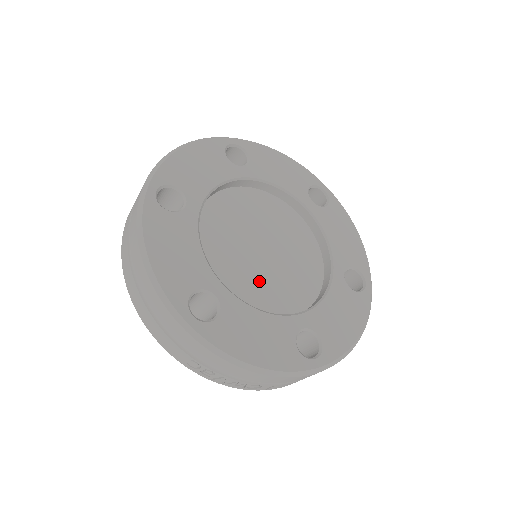
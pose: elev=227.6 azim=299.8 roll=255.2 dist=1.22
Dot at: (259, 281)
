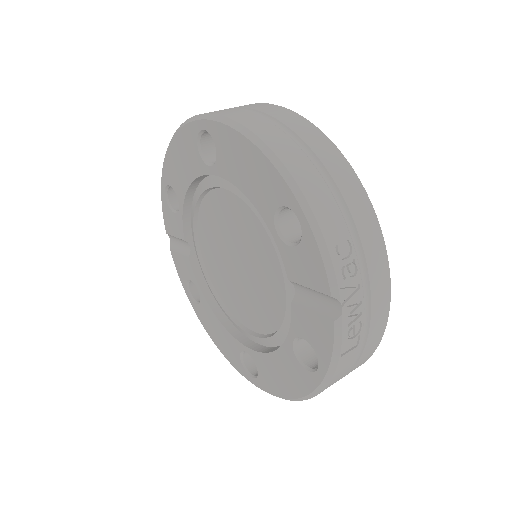
Dot at: occluded
